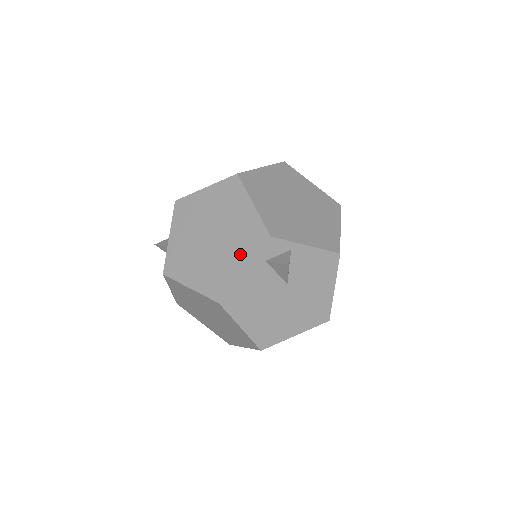
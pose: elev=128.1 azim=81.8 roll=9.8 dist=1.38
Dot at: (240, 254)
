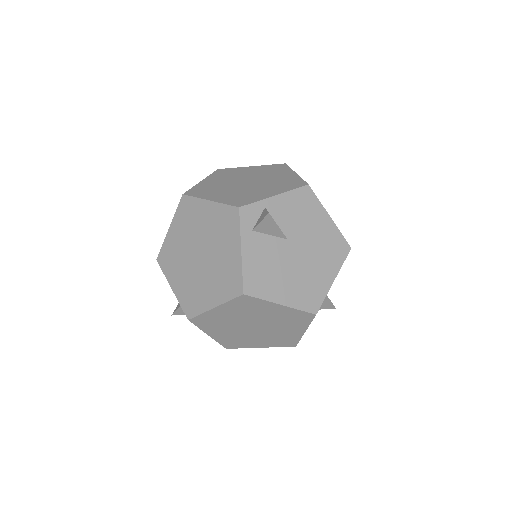
Dot at: (229, 243)
